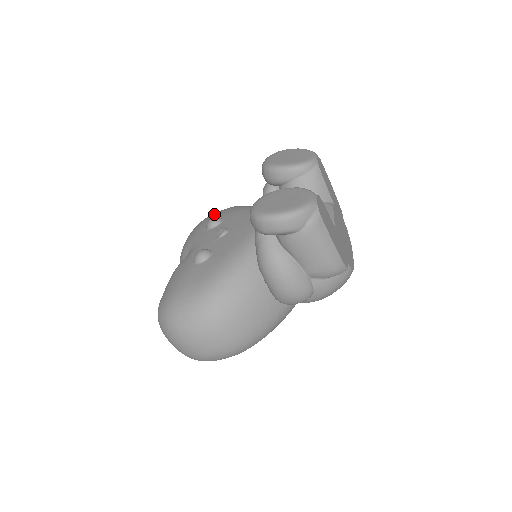
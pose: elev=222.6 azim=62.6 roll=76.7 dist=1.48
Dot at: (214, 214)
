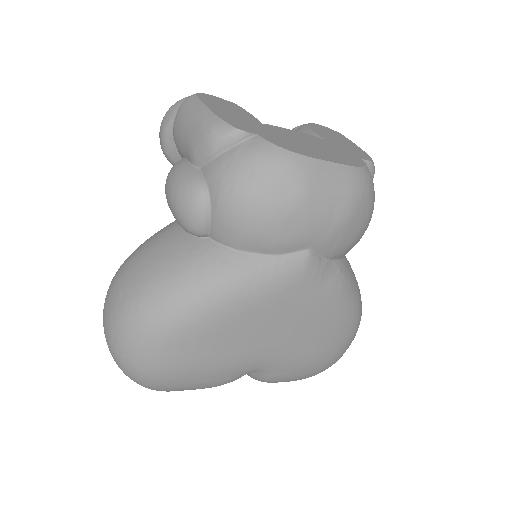
Dot at: occluded
